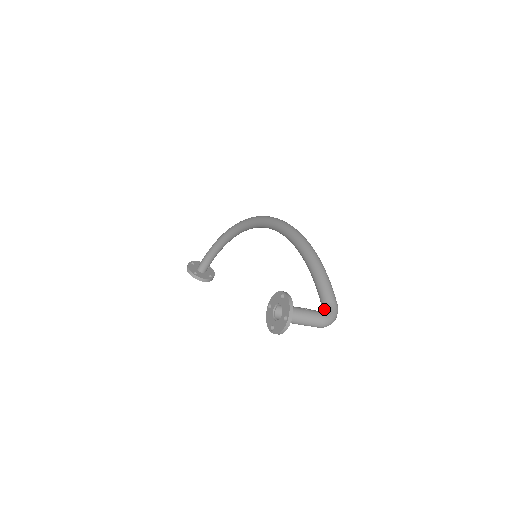
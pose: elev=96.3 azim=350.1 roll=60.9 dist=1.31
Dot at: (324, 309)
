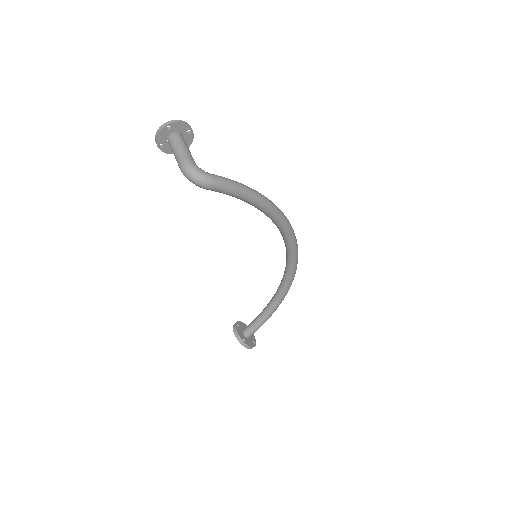
Dot at: (201, 170)
